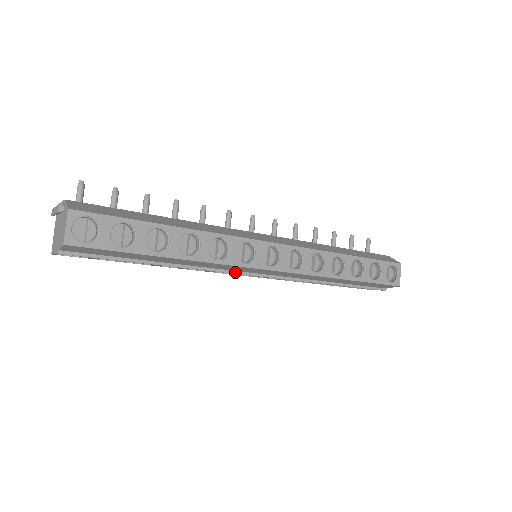
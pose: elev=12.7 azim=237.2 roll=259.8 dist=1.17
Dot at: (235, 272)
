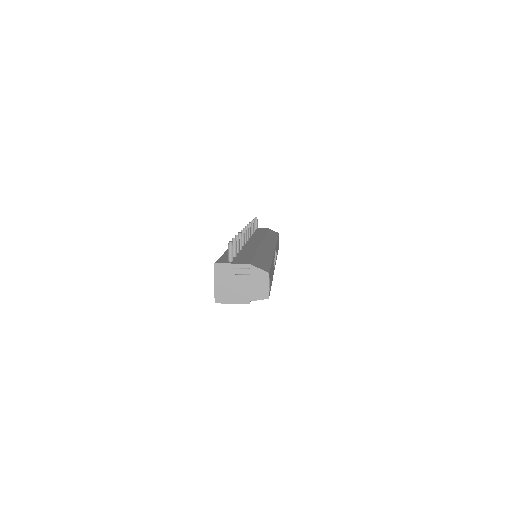
Dot at: occluded
